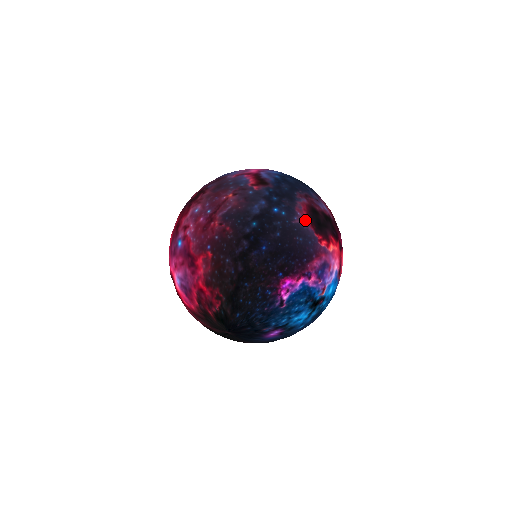
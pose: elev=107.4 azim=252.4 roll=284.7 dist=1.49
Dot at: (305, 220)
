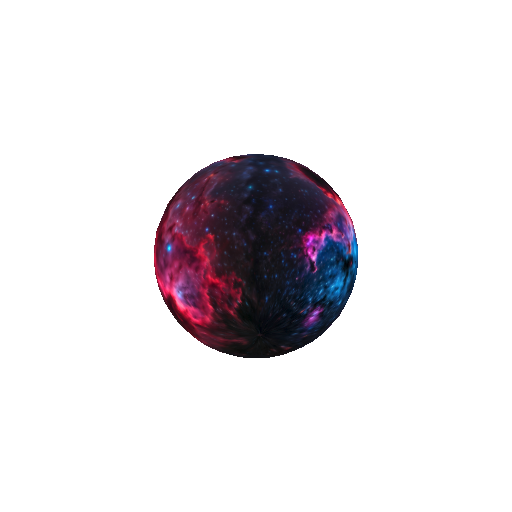
Dot at: (301, 175)
